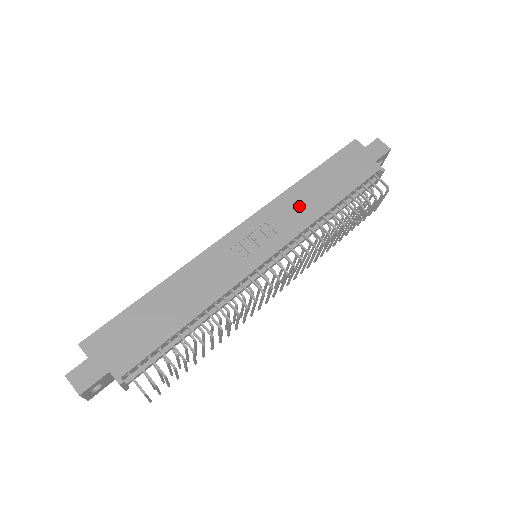
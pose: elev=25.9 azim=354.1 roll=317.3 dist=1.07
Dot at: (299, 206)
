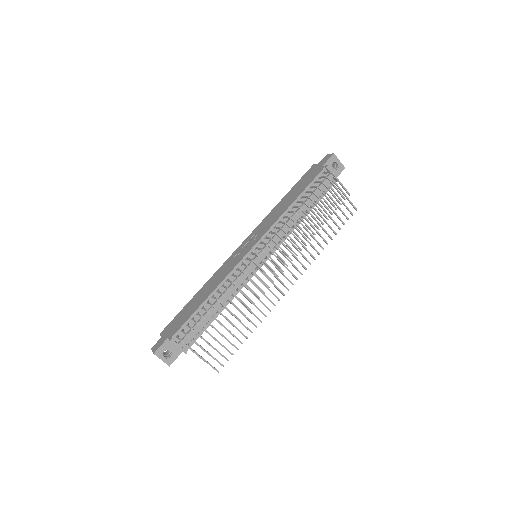
Dot at: (273, 216)
